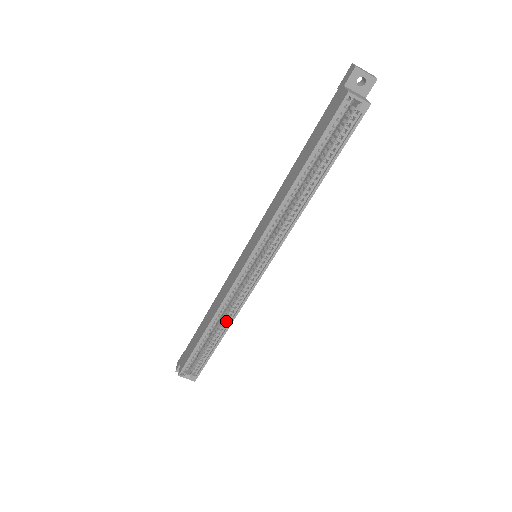
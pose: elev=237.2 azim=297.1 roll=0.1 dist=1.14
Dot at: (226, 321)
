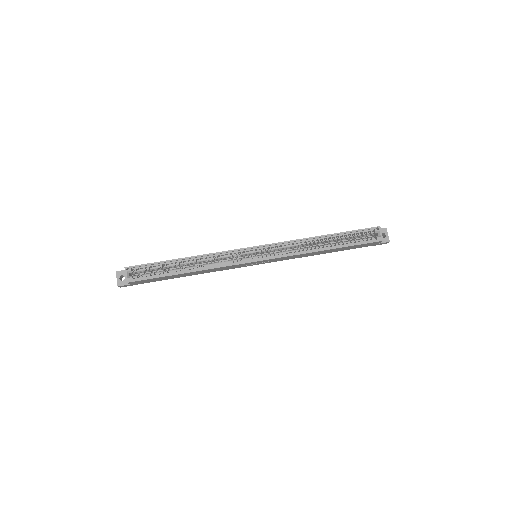
Dot at: (200, 267)
